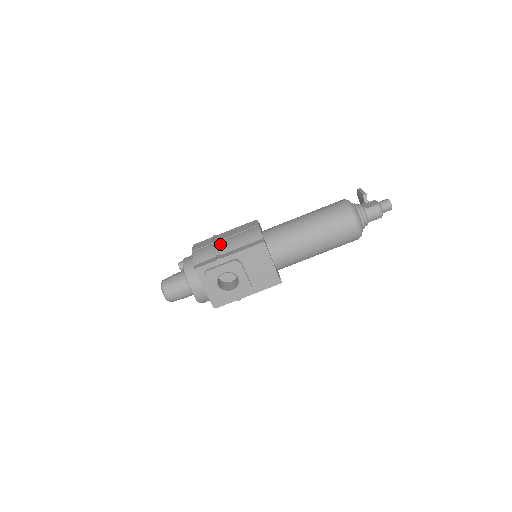
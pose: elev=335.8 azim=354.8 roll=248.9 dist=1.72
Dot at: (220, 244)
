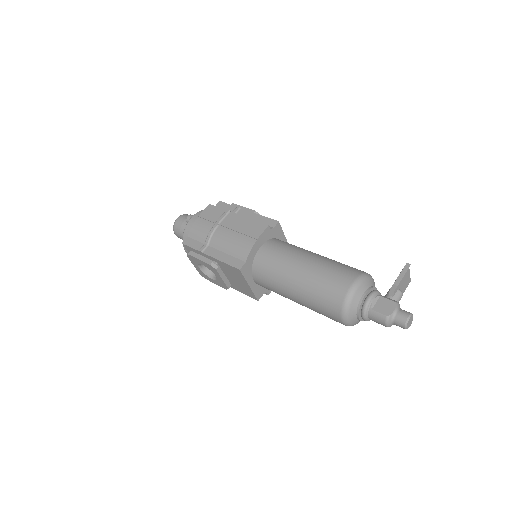
Dot at: (216, 232)
